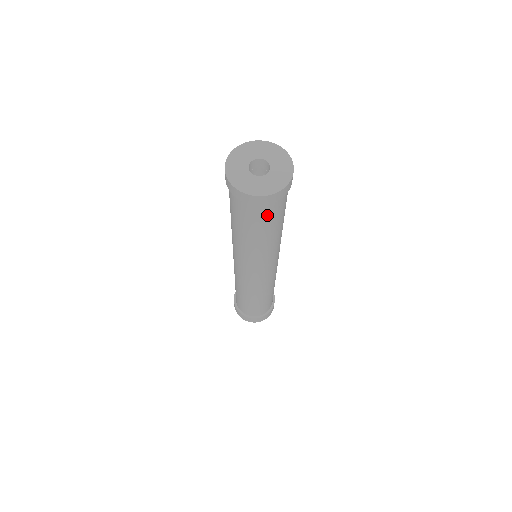
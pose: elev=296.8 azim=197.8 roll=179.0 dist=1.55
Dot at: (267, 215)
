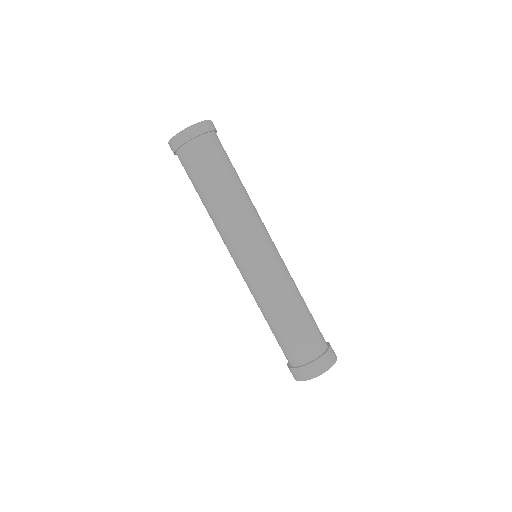
Dot at: (195, 161)
